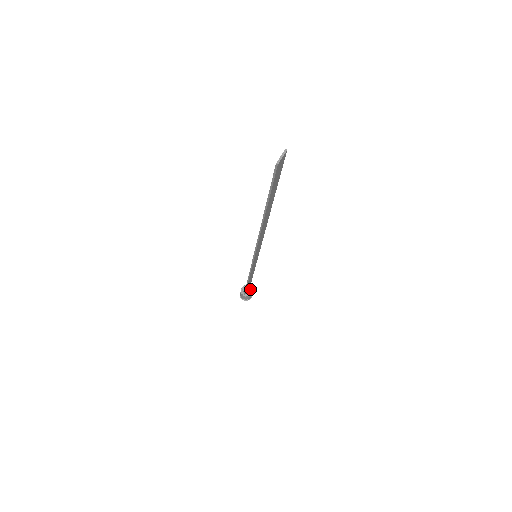
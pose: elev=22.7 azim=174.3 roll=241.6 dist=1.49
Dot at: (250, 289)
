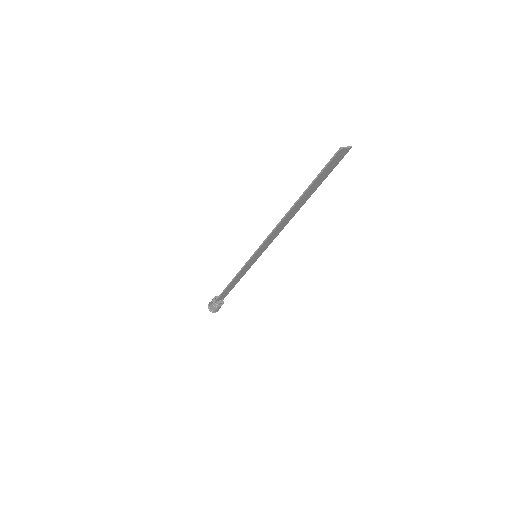
Dot at: (222, 301)
